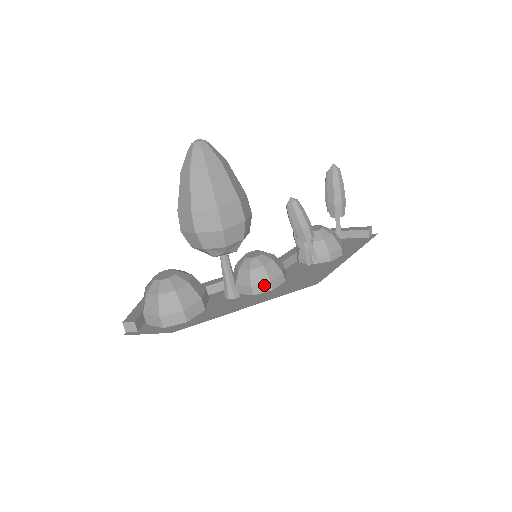
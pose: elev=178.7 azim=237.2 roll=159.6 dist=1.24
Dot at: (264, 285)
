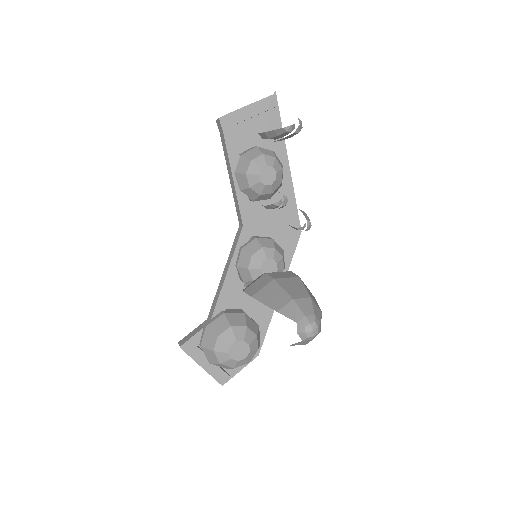
Dot at: occluded
